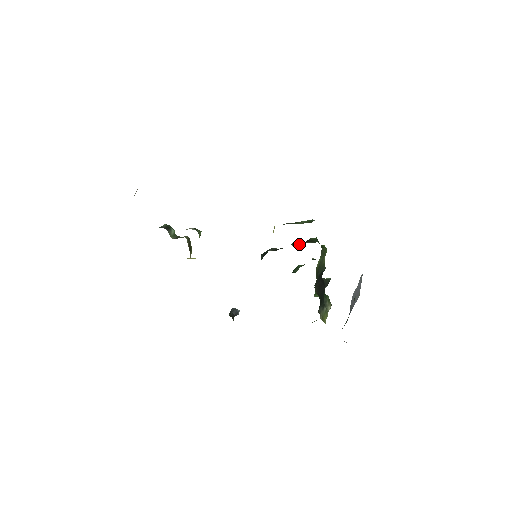
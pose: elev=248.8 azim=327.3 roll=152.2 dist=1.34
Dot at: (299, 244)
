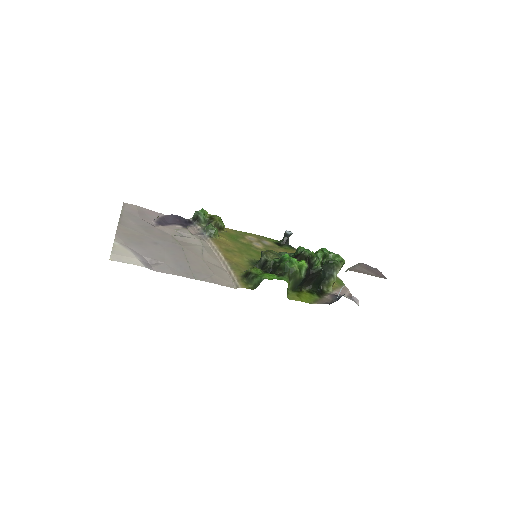
Dot at: (274, 266)
